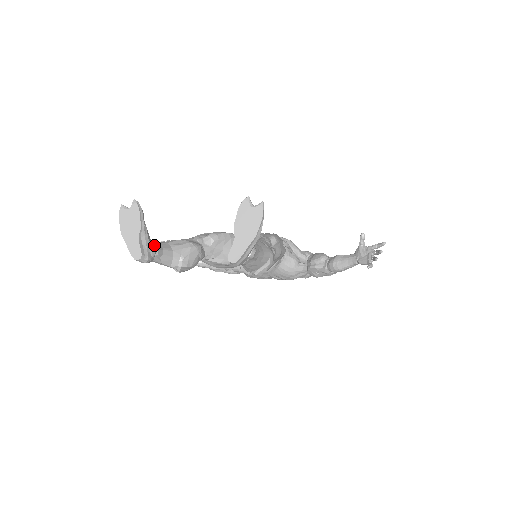
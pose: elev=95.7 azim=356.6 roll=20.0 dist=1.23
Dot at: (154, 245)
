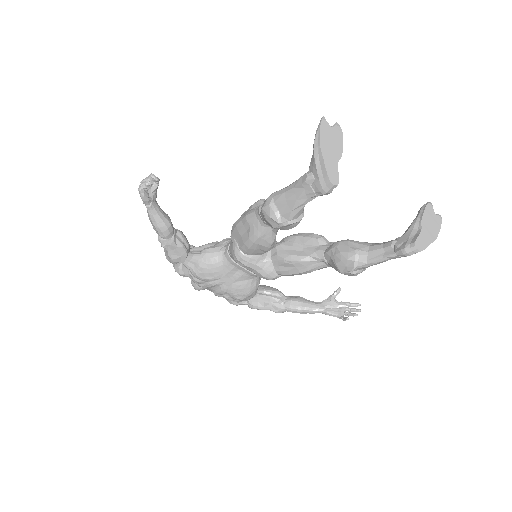
Dot at: occluded
